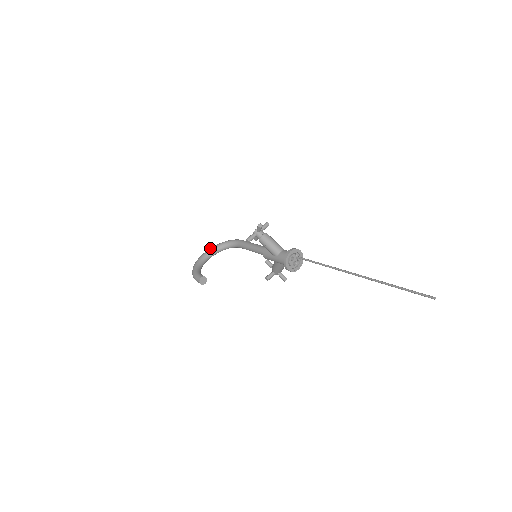
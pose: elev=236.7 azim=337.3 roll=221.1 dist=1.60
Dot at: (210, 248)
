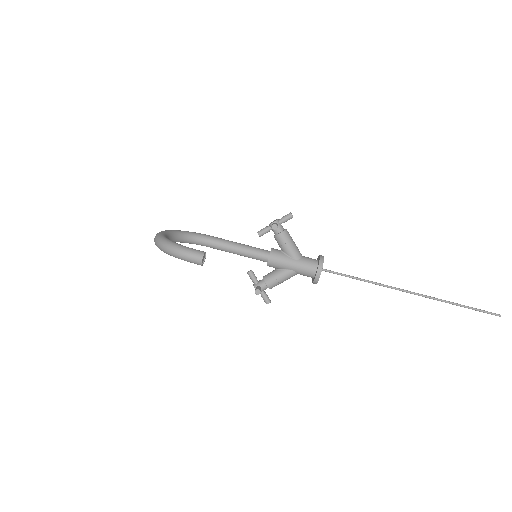
Dot at: occluded
